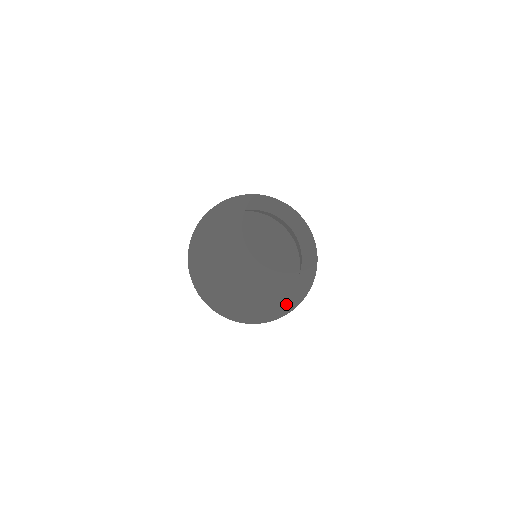
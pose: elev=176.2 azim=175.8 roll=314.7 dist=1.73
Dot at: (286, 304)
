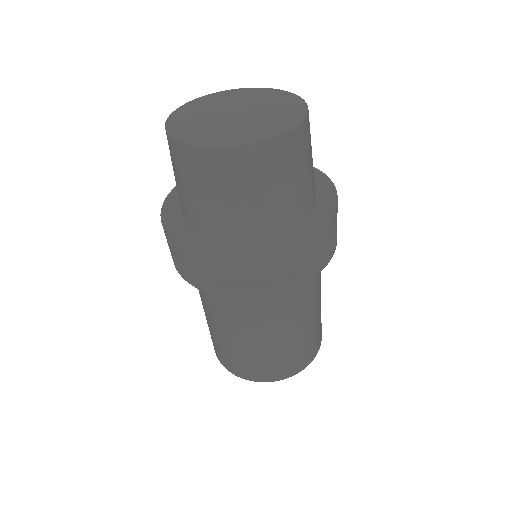
Dot at: (309, 224)
